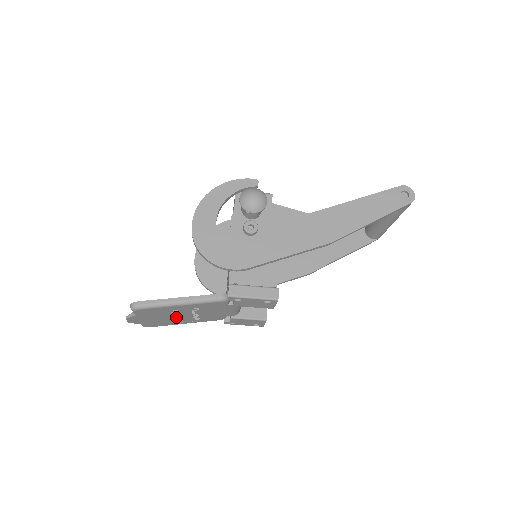
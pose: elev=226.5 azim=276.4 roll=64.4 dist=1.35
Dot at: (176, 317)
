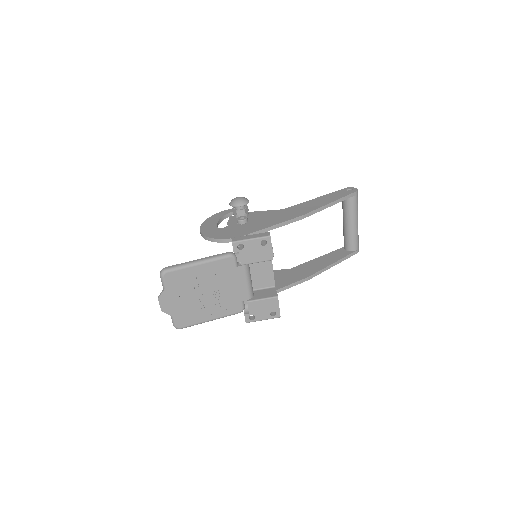
Dot at: (199, 298)
